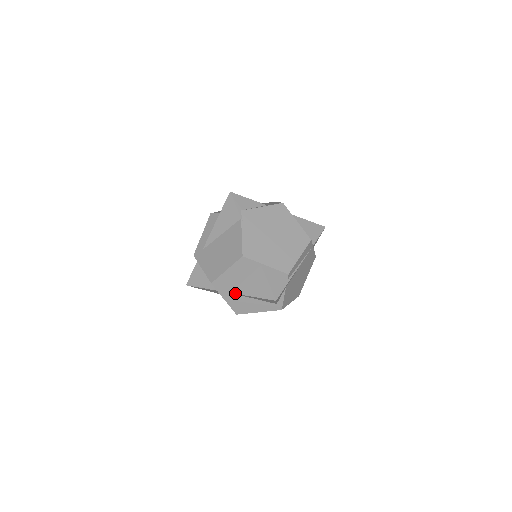
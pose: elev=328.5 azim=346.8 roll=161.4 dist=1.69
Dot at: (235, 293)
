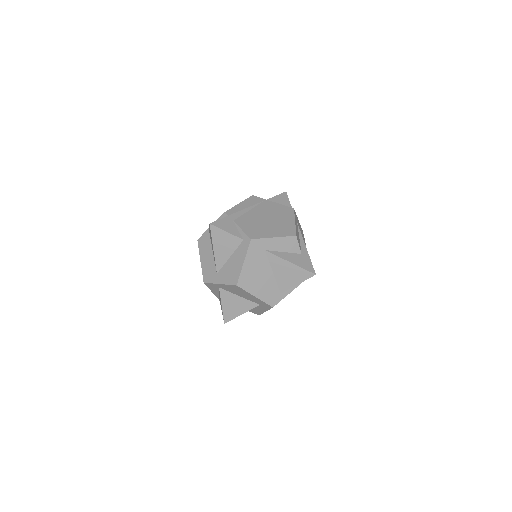
Dot at: (216, 268)
